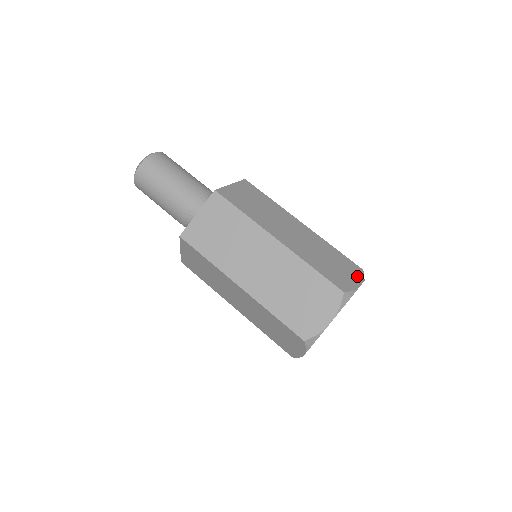
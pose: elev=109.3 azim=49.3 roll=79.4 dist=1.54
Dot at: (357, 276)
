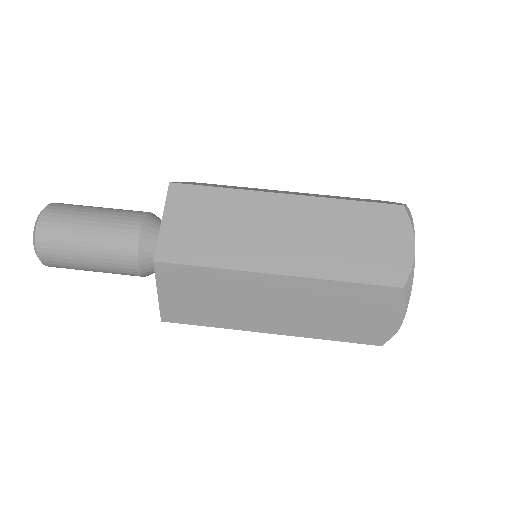
Dot at: occluded
